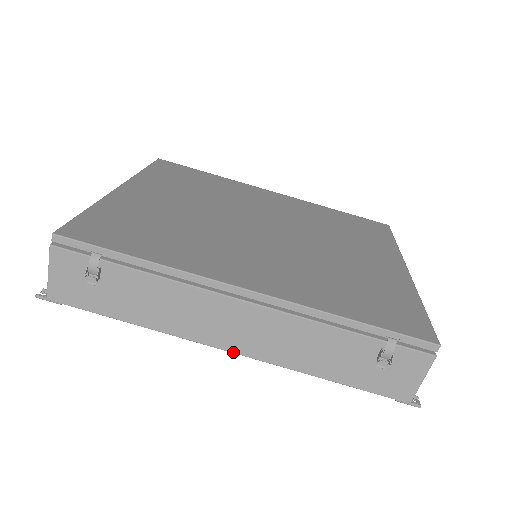
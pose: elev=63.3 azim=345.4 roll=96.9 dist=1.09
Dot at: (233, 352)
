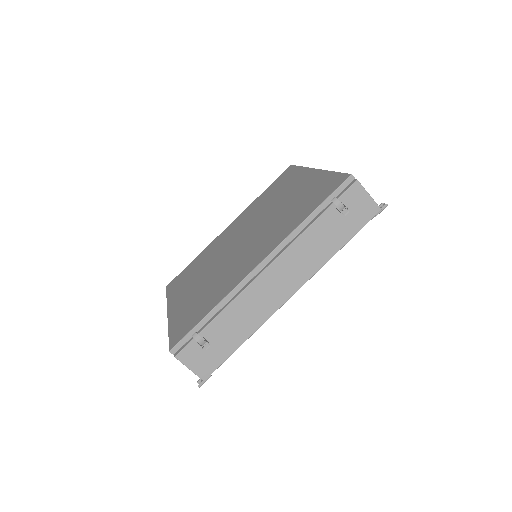
Dot at: occluded
